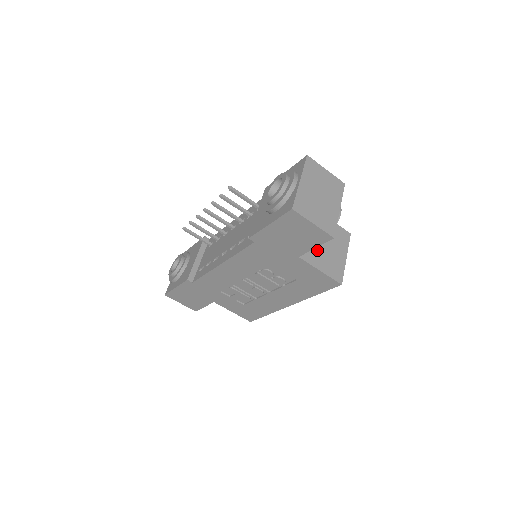
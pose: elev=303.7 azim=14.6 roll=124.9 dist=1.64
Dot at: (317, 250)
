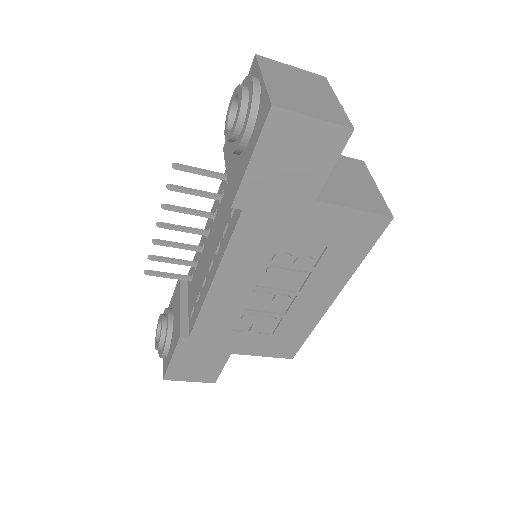
Dot at: (334, 187)
